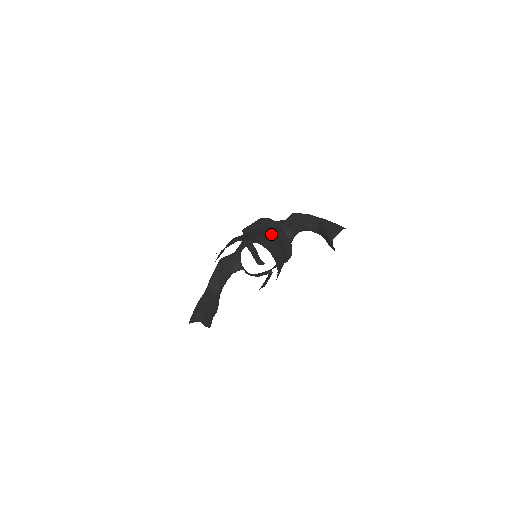
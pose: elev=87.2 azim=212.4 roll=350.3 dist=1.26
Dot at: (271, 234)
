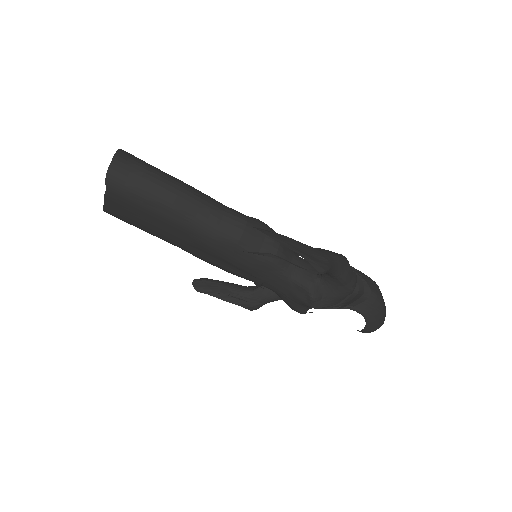
Dot at: (182, 183)
